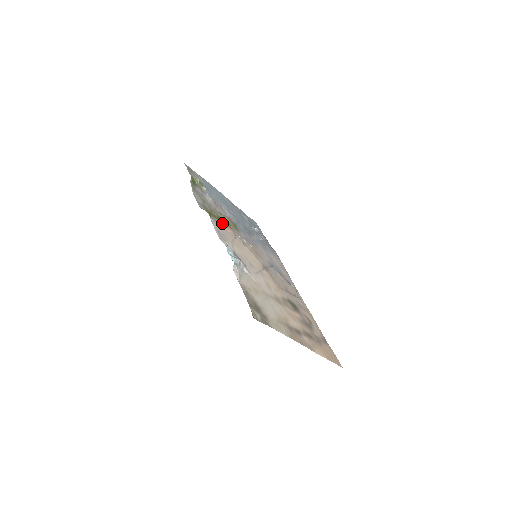
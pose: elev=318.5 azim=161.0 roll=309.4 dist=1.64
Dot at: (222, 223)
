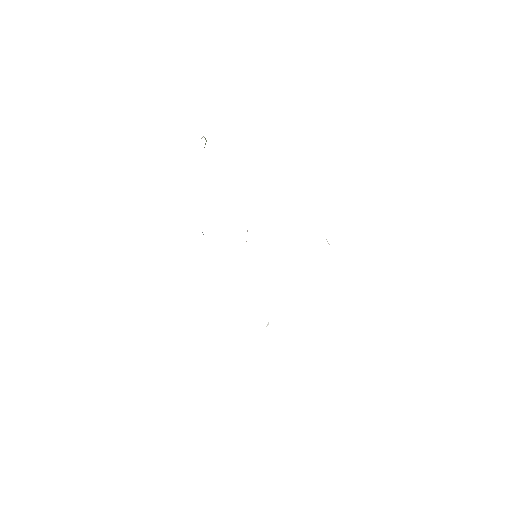
Dot at: occluded
